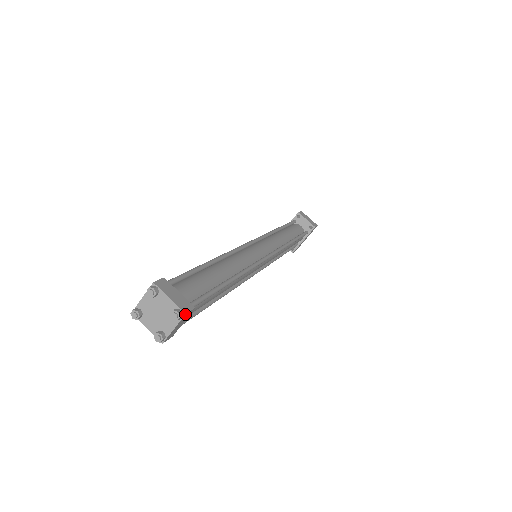
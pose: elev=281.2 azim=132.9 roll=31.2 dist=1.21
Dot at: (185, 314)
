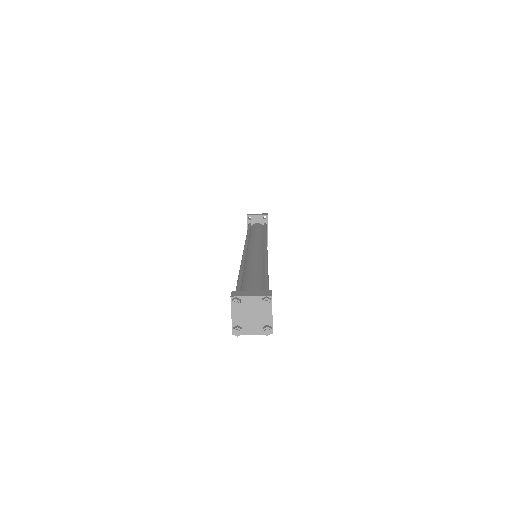
Dot at: (271, 296)
